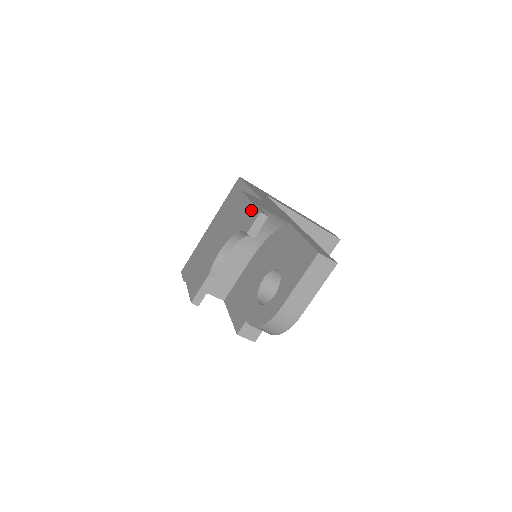
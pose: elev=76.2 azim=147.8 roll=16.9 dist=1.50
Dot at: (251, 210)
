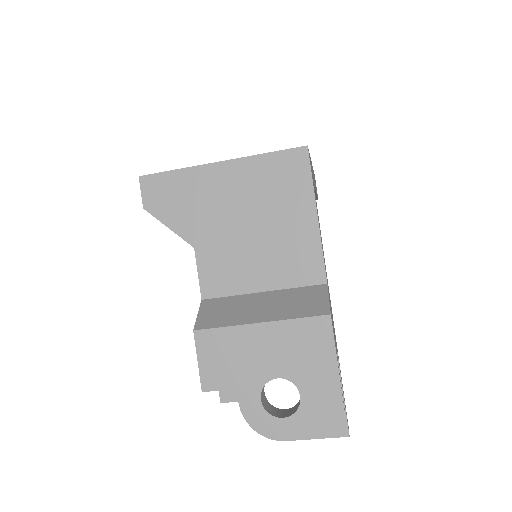
Dot at: (334, 387)
